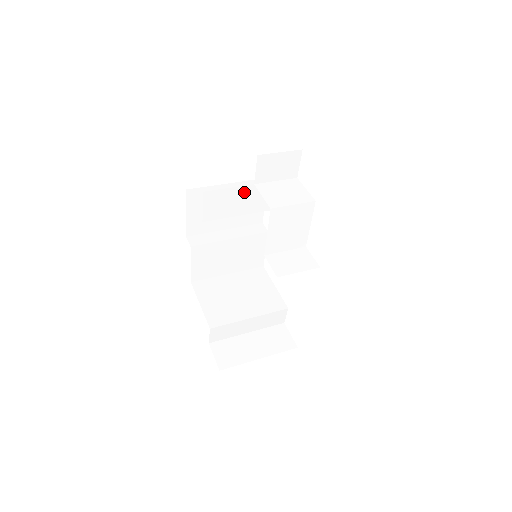
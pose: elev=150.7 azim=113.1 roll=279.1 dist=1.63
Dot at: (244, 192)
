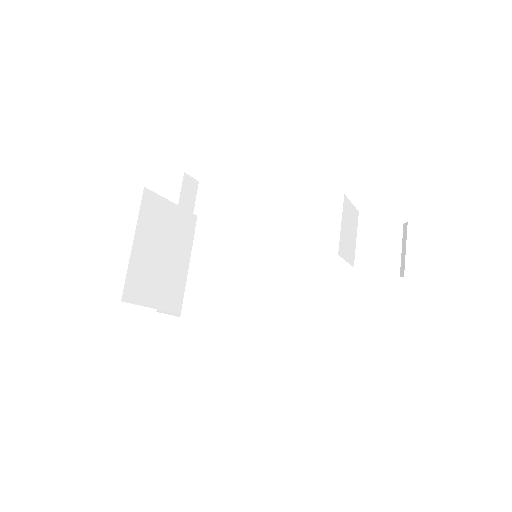
Dot at: occluded
